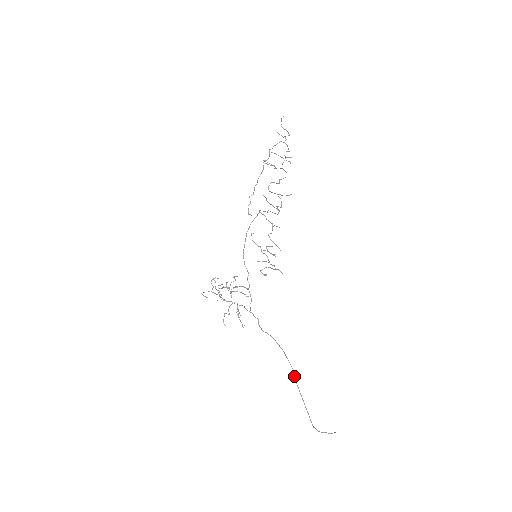
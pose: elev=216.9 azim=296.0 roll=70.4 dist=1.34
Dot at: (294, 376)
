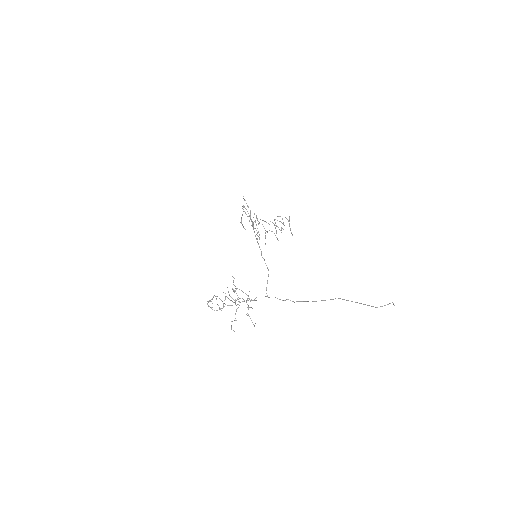
Dot at: (335, 298)
